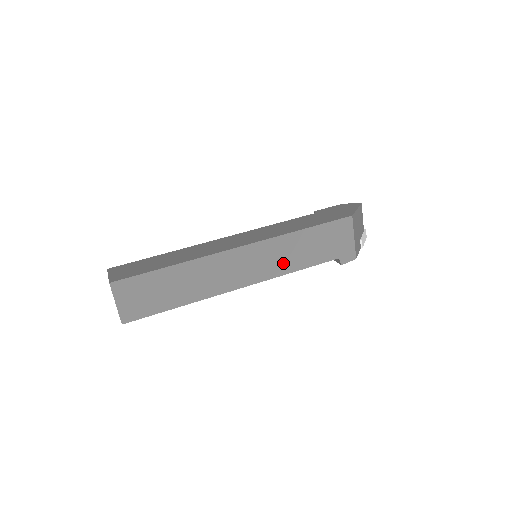
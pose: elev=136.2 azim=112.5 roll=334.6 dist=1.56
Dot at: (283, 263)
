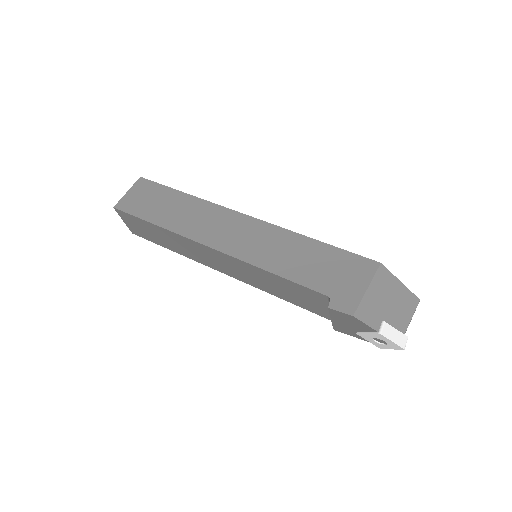
Dot at: (267, 255)
